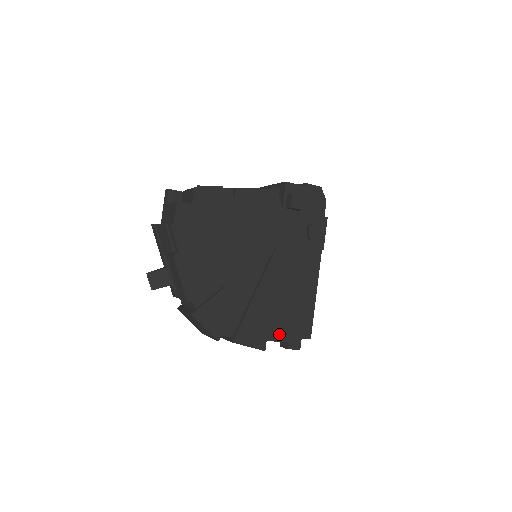
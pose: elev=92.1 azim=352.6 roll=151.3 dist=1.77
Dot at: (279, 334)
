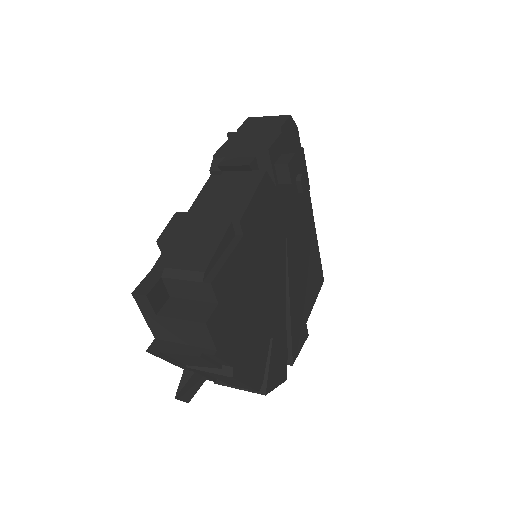
Dot at: (310, 309)
